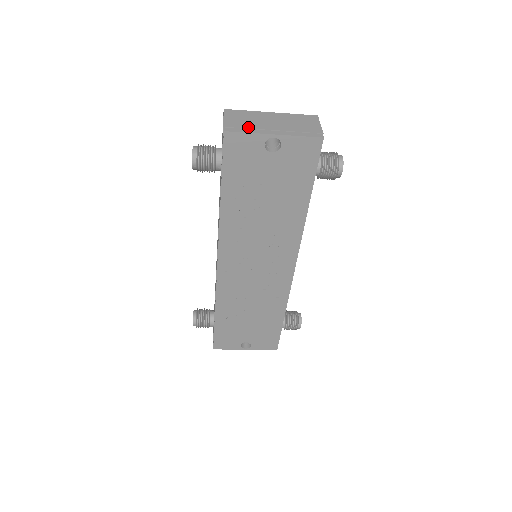
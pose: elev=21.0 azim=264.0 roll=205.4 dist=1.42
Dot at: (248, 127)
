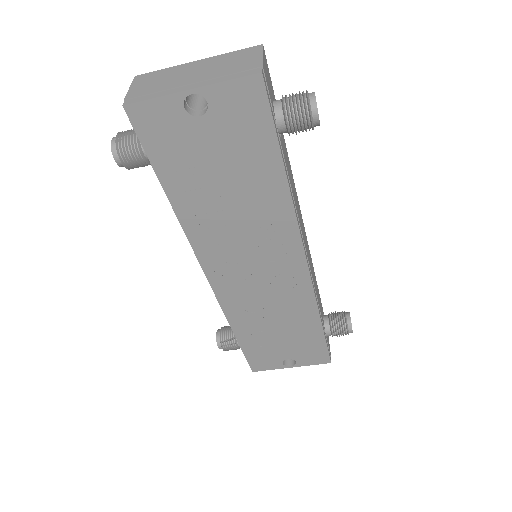
Dot at: (156, 90)
